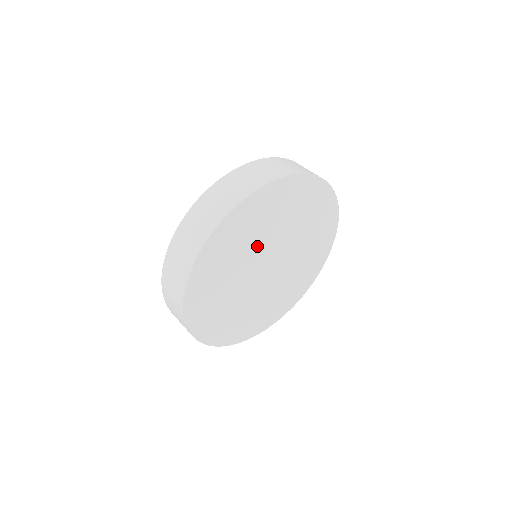
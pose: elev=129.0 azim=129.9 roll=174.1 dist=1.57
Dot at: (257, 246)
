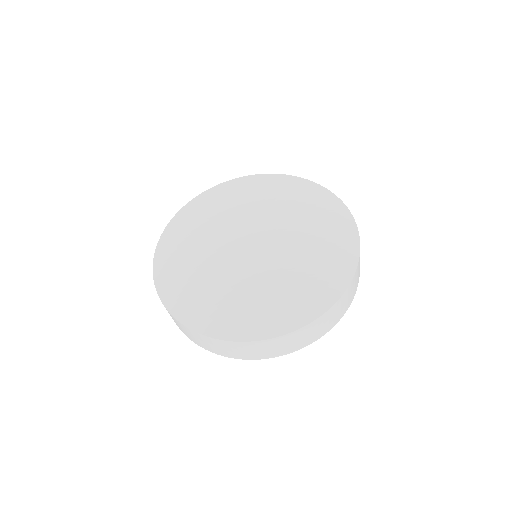
Dot at: occluded
